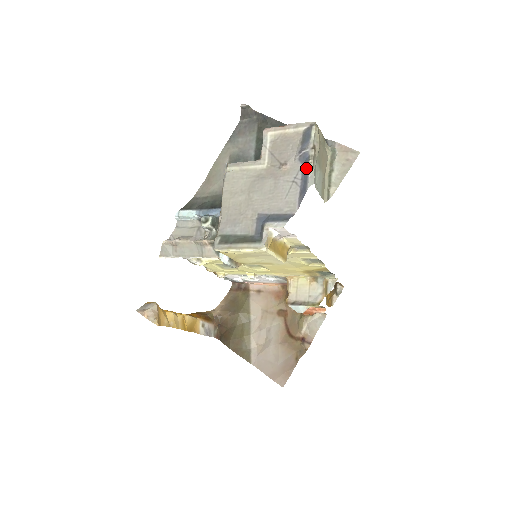
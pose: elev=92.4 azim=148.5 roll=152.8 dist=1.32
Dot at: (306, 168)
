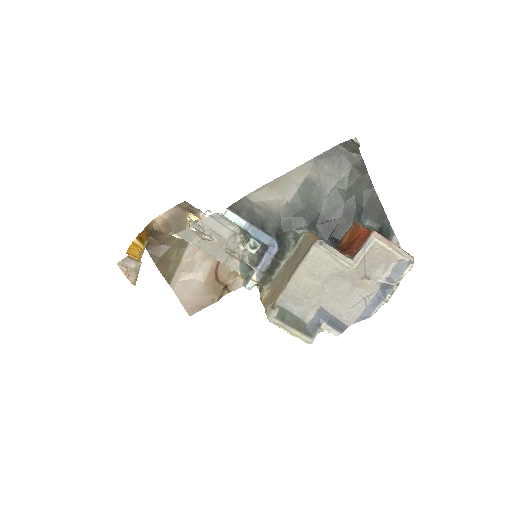
Dot at: (382, 297)
